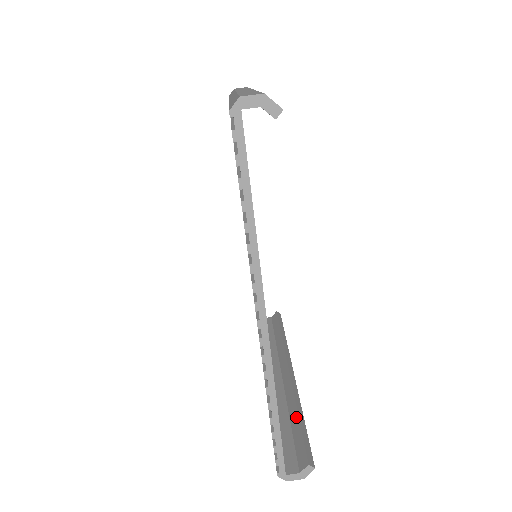
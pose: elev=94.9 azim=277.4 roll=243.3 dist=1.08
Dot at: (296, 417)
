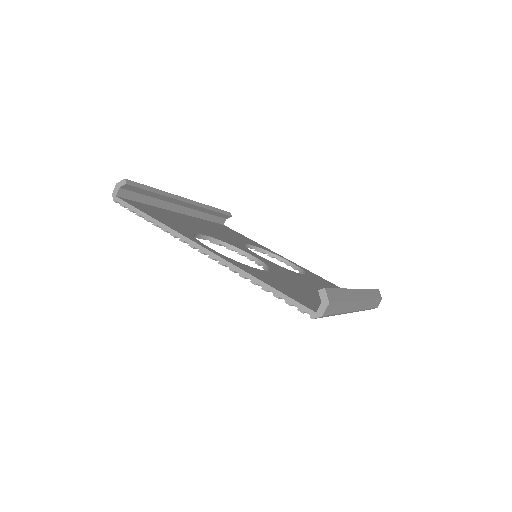
Dot at: occluded
